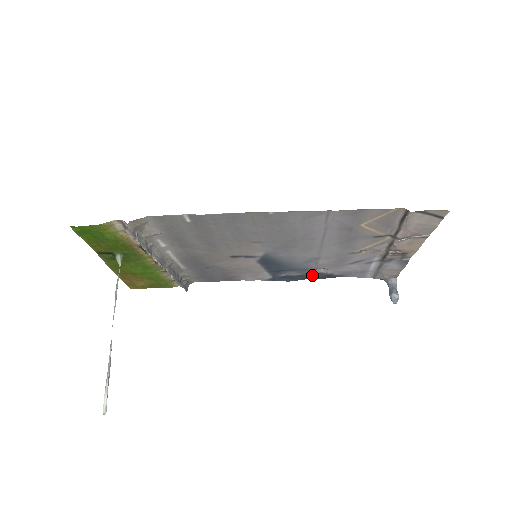
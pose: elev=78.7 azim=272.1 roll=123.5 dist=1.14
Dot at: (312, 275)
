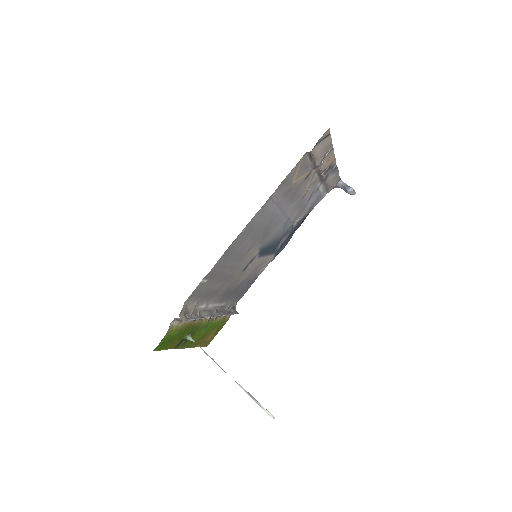
Dot at: (294, 229)
